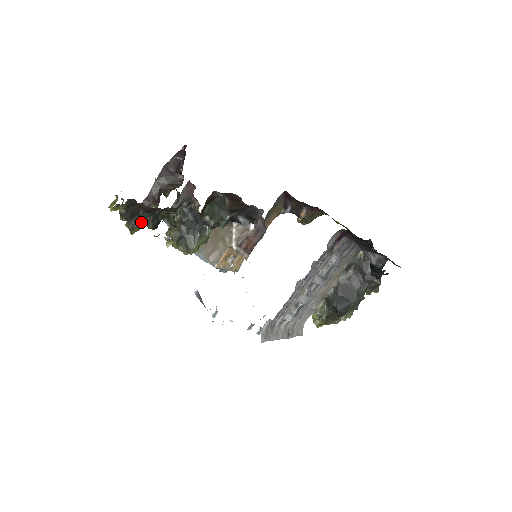
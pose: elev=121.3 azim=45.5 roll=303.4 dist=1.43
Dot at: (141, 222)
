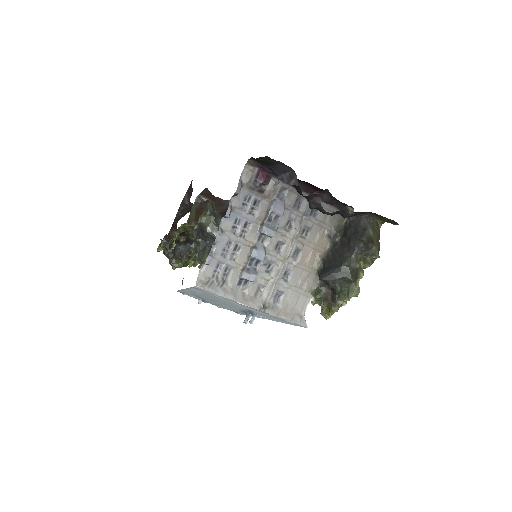
Dot at: (177, 256)
